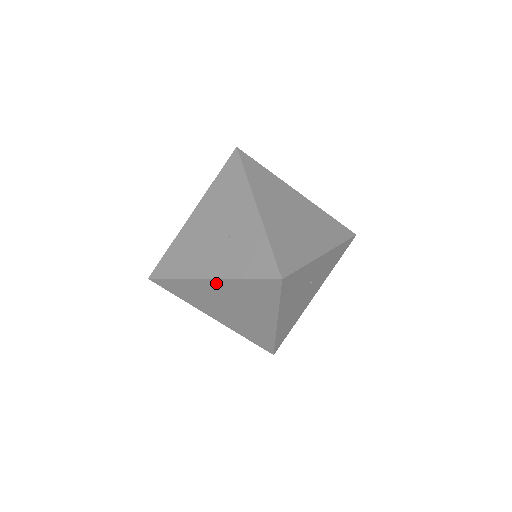
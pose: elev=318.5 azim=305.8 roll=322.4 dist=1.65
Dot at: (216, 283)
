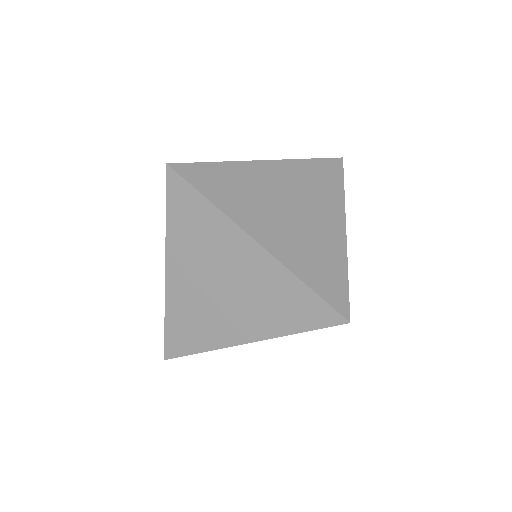
Dot at: occluded
